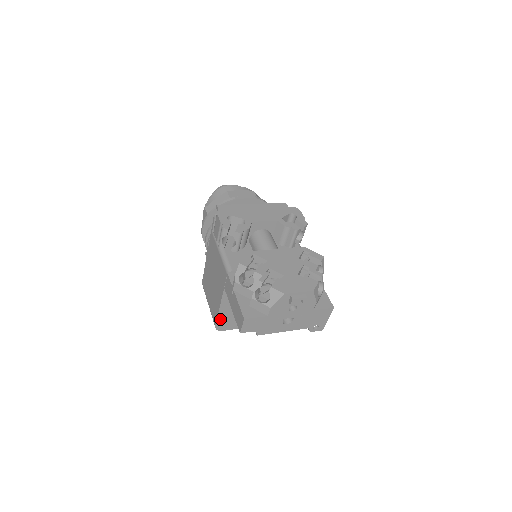
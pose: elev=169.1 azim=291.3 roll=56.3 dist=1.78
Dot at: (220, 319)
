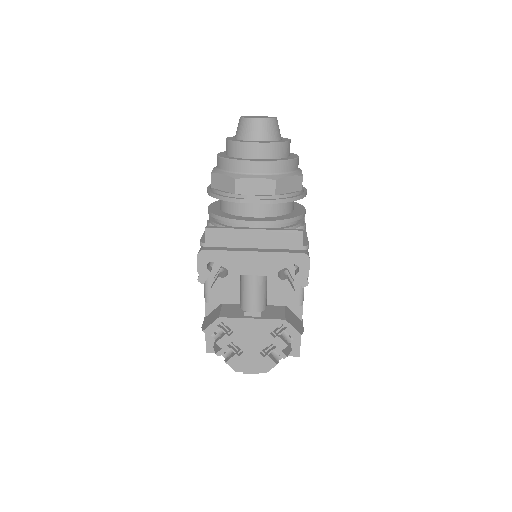
Dot at: occluded
